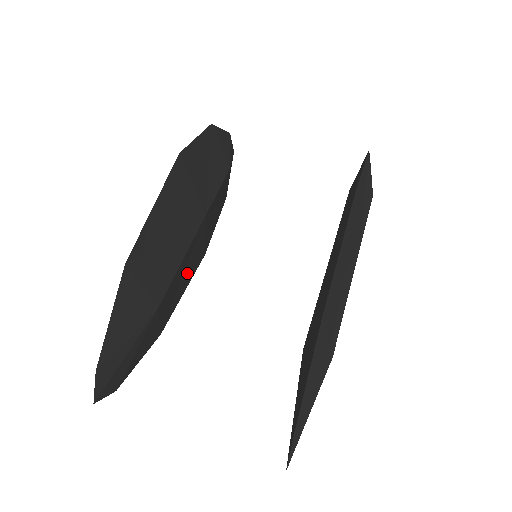
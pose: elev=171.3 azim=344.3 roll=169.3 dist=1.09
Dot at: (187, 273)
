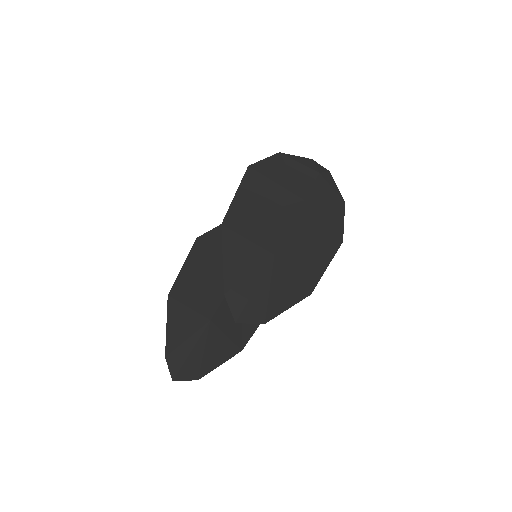
Dot at: occluded
